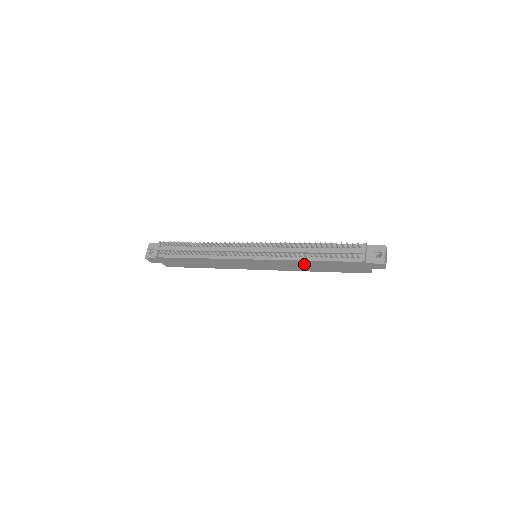
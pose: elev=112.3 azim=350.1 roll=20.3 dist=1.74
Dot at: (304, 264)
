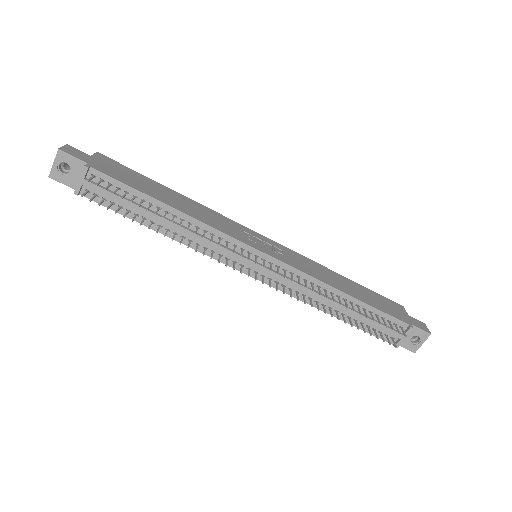
Dot at: occluded
